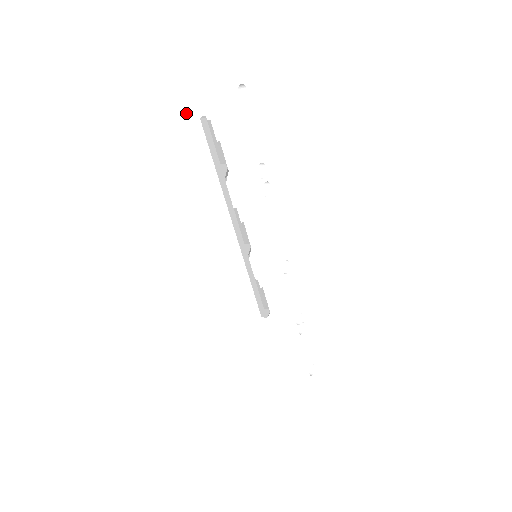
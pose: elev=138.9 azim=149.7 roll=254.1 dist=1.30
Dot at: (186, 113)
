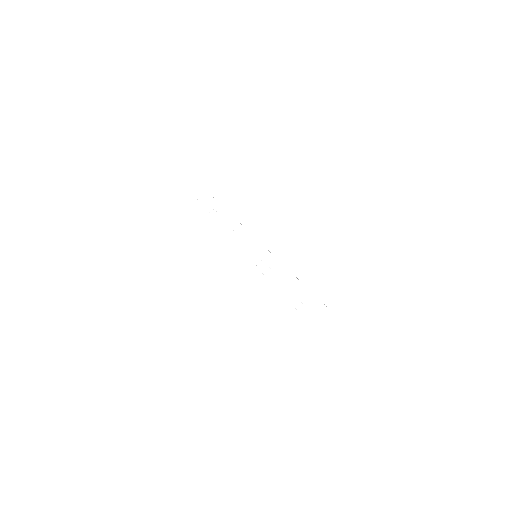
Dot at: occluded
